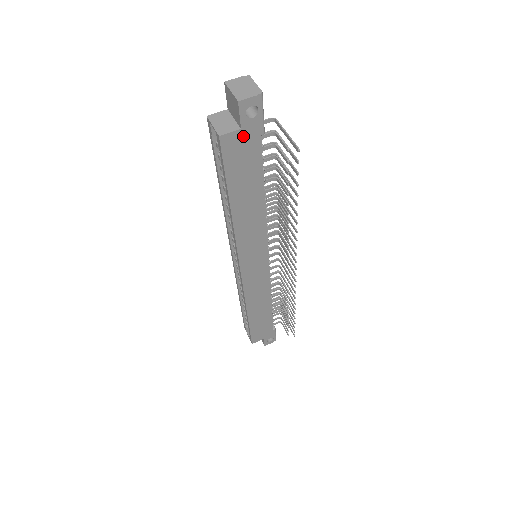
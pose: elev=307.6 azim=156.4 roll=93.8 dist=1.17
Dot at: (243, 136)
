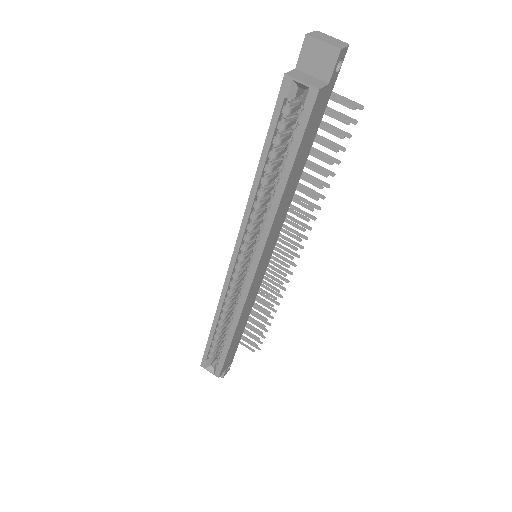
Dot at: (325, 93)
